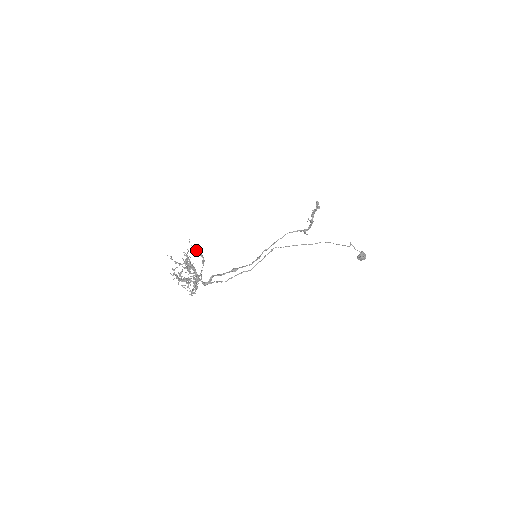
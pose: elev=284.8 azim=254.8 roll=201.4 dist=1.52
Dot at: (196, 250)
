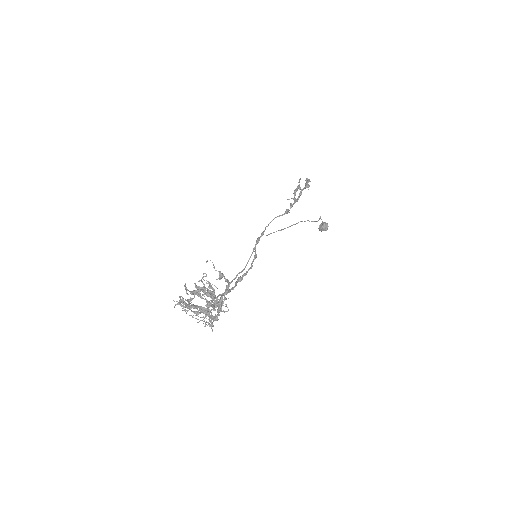
Dot at: (223, 276)
